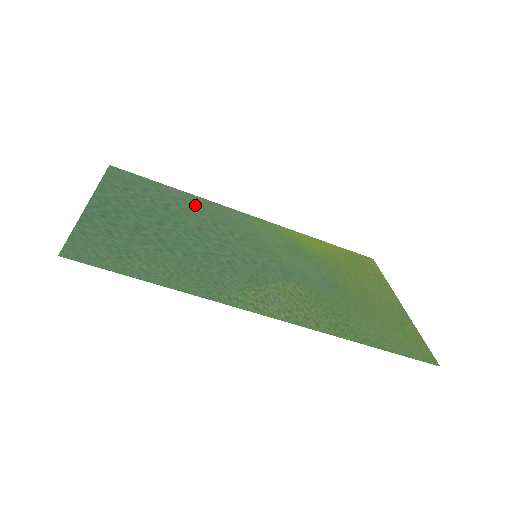
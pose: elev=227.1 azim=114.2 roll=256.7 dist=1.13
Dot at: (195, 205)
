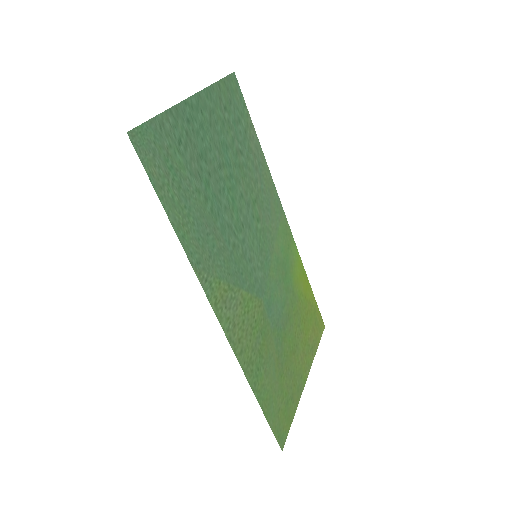
Dot at: (258, 170)
